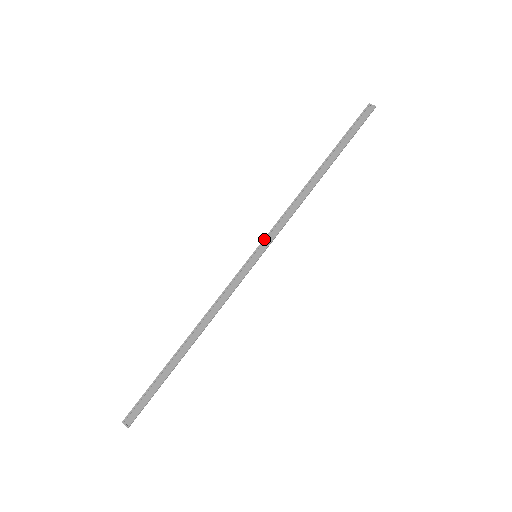
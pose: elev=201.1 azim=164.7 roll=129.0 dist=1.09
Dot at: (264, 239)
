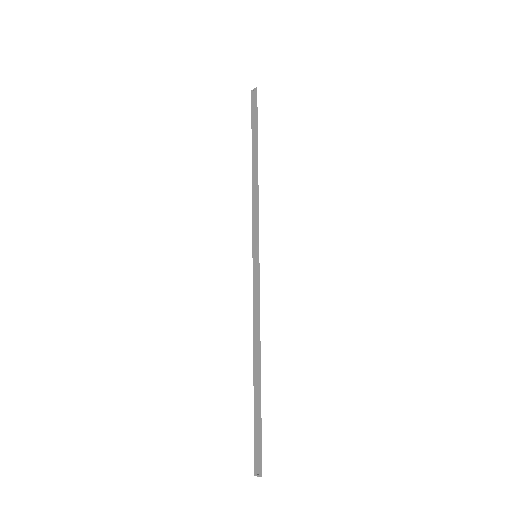
Dot at: (252, 239)
